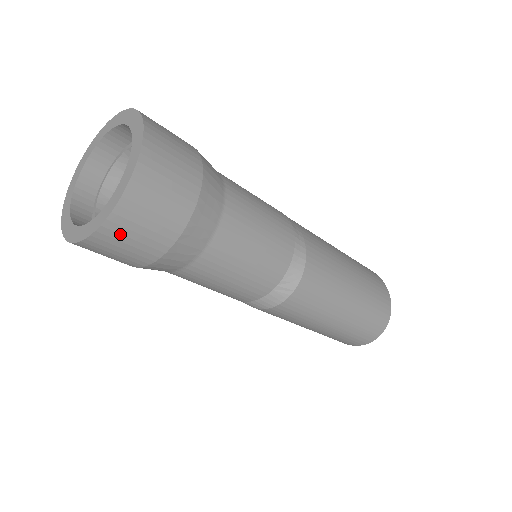
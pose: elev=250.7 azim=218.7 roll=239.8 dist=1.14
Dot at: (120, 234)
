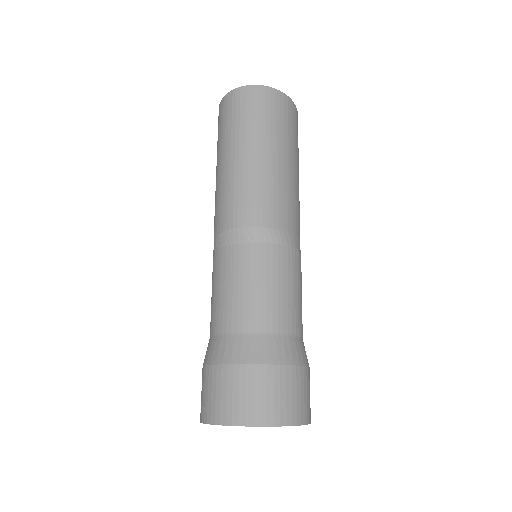
Dot at: occluded
